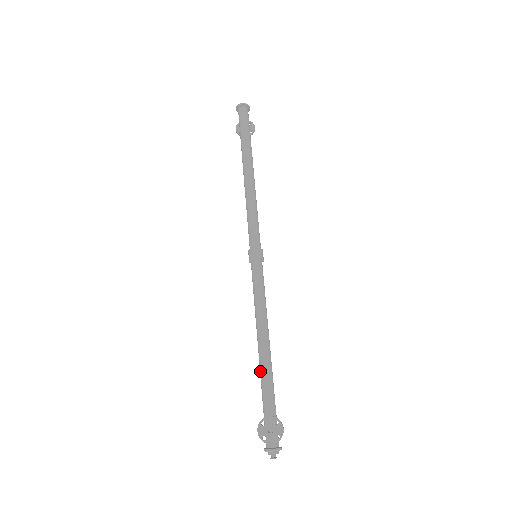
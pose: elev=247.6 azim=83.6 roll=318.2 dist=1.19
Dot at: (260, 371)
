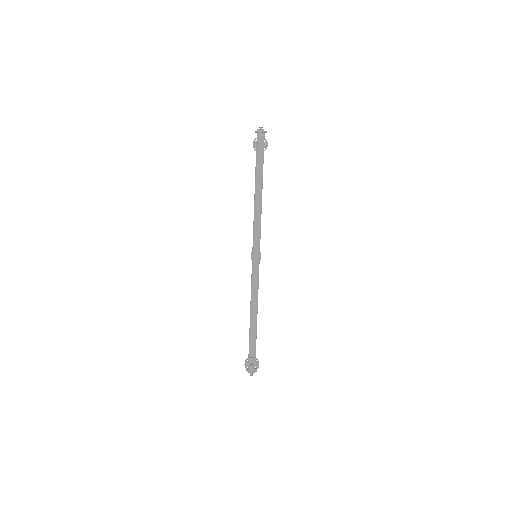
Dot at: (250, 329)
